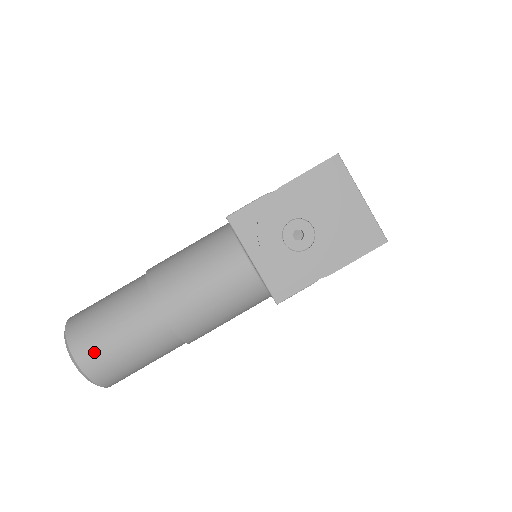
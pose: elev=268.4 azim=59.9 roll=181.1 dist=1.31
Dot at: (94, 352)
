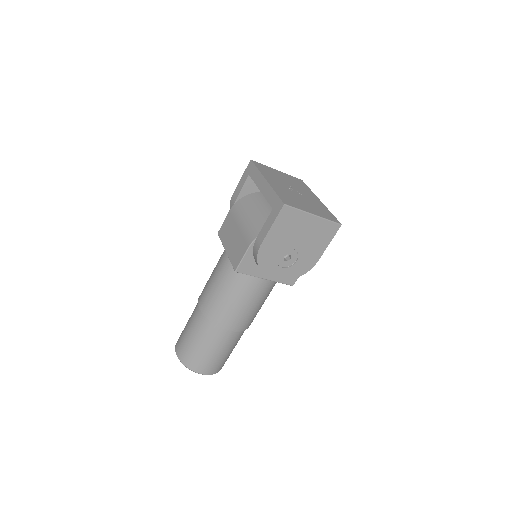
Dot at: (211, 366)
